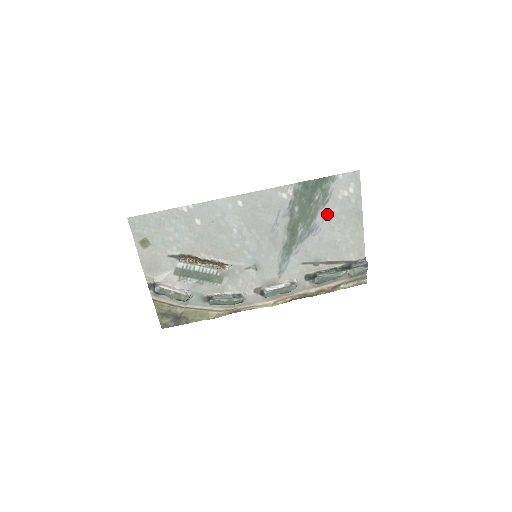
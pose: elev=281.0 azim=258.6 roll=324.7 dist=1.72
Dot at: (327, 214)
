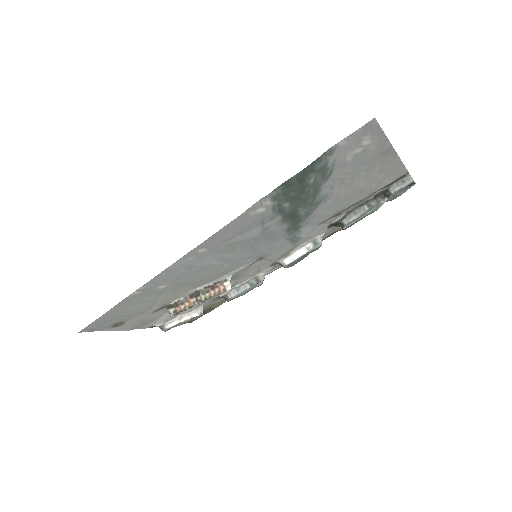
Dot at: (335, 180)
